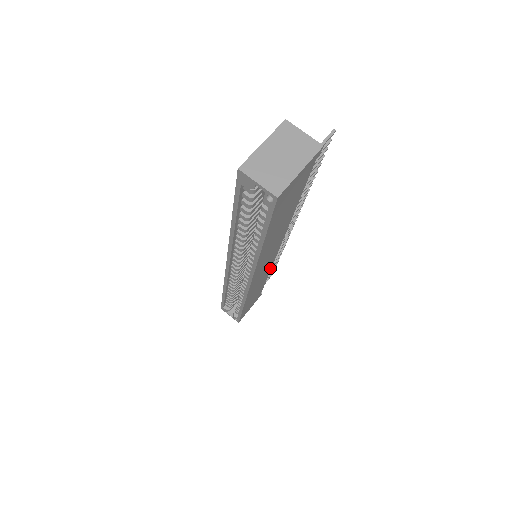
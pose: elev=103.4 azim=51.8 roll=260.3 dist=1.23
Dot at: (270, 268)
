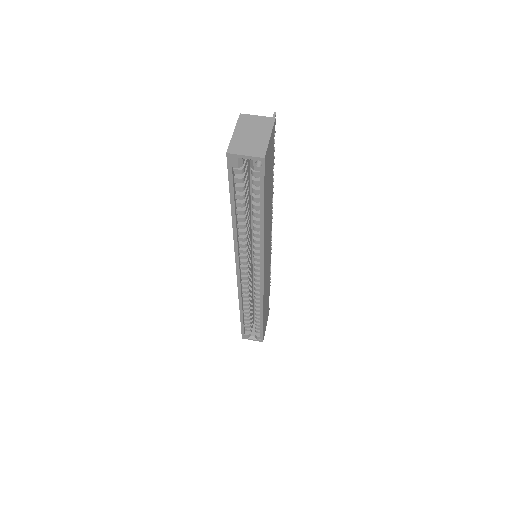
Dot at: (269, 269)
